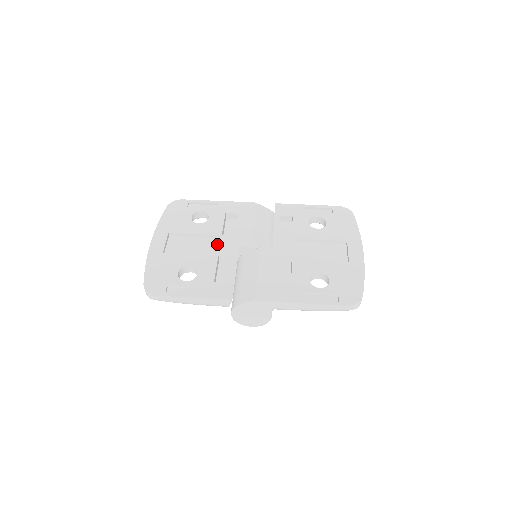
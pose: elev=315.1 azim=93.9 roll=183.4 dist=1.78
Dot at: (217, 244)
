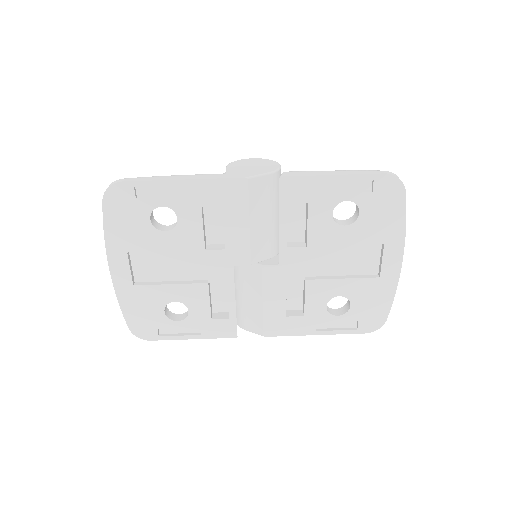
Dot at: (201, 259)
